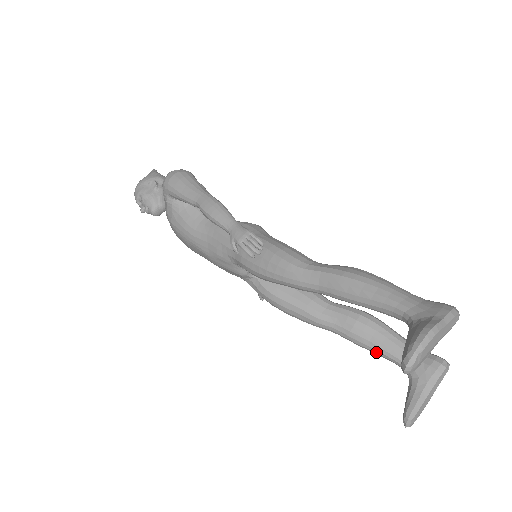
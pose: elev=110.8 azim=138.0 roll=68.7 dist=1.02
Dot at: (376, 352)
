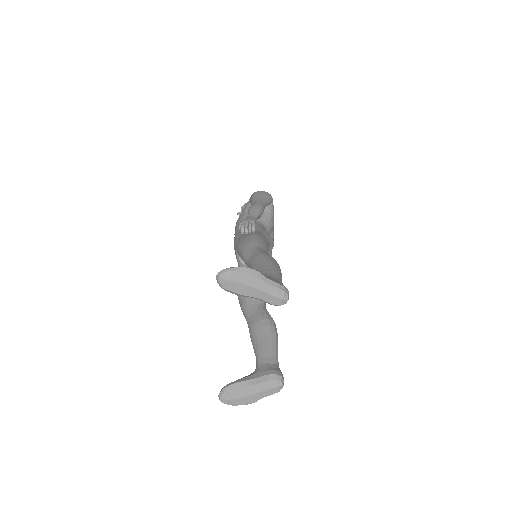
Dot at: (254, 346)
